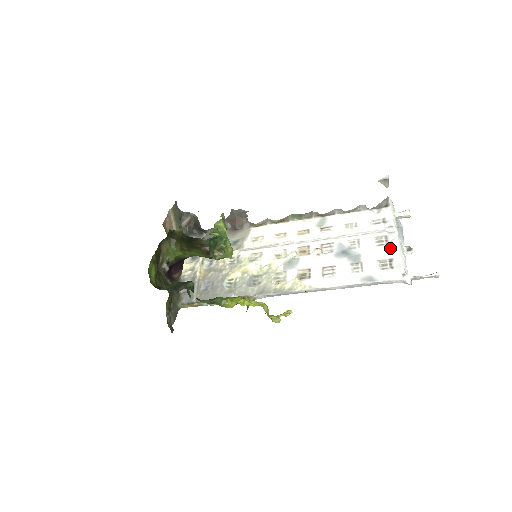
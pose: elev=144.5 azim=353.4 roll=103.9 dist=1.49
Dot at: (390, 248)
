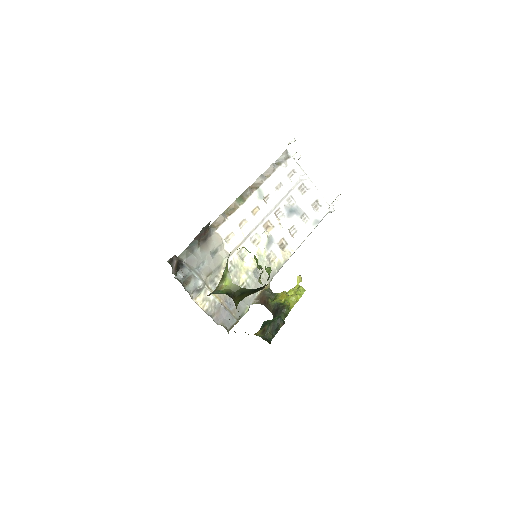
Dot at: (313, 193)
